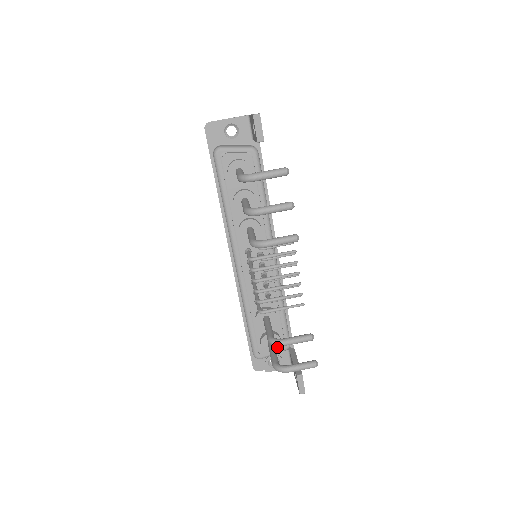
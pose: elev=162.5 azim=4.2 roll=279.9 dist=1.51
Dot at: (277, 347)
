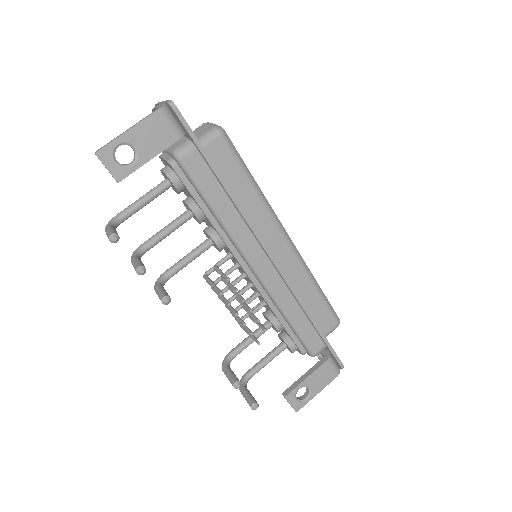
Dot at: (291, 351)
